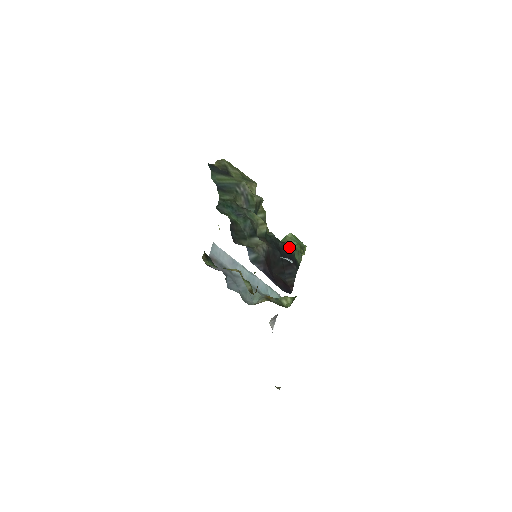
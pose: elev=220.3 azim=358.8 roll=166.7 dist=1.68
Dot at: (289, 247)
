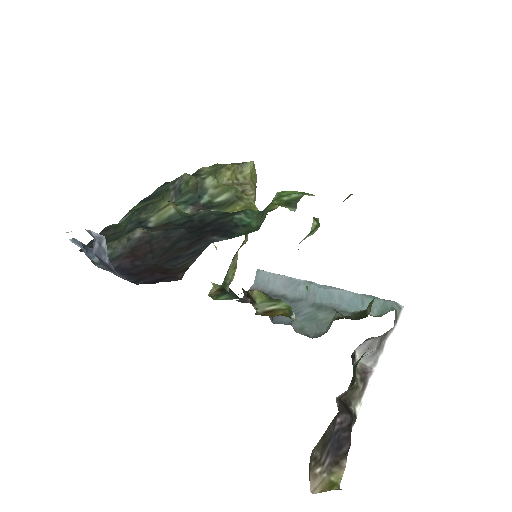
Dot at: (233, 214)
